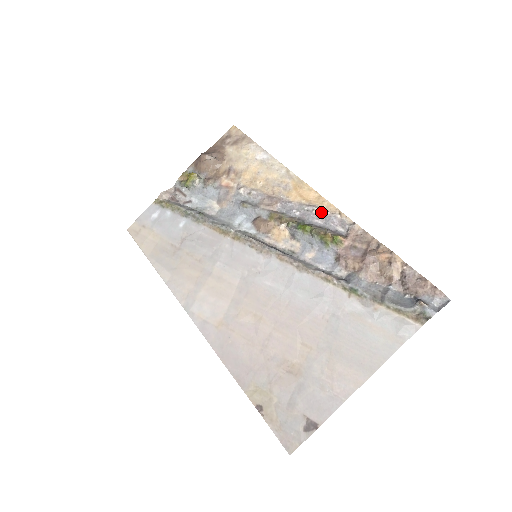
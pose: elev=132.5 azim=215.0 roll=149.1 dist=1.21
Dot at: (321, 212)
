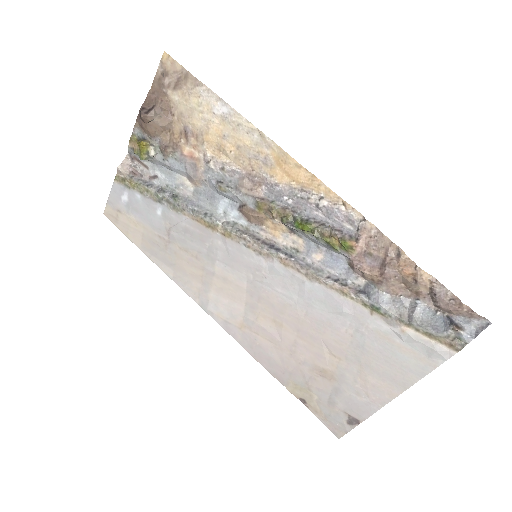
Dot at: (319, 204)
